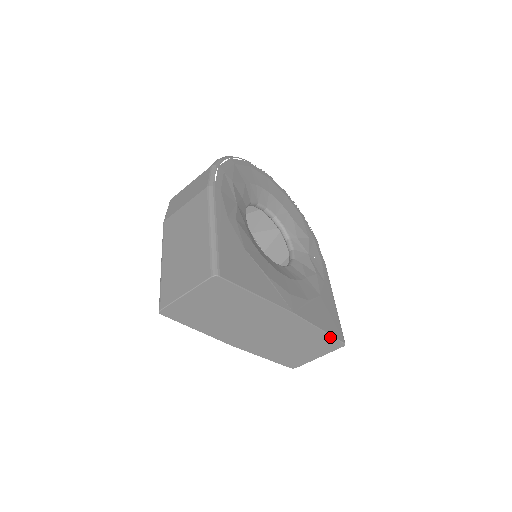
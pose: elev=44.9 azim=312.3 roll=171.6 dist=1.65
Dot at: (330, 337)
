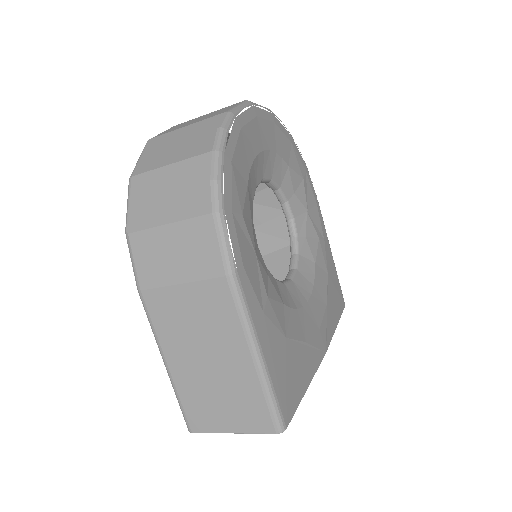
Dot at: occluded
